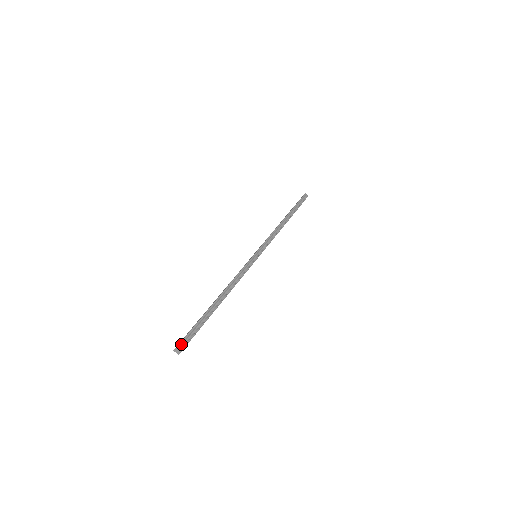
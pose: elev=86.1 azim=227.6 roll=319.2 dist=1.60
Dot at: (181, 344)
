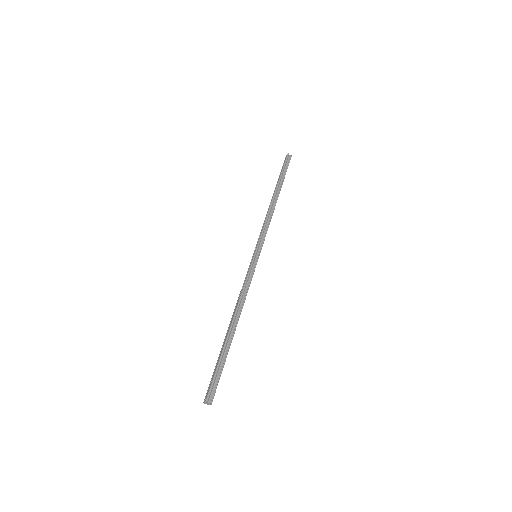
Dot at: (209, 395)
